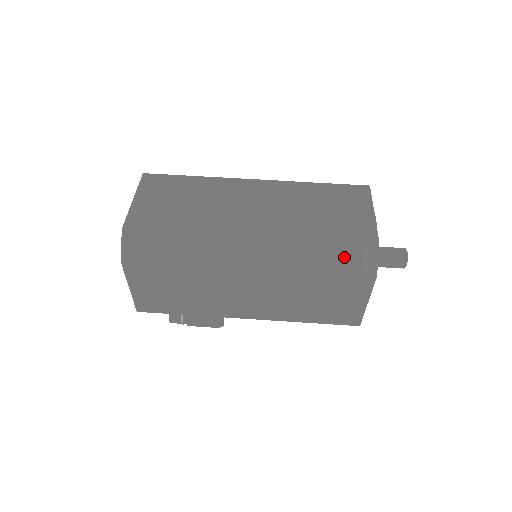
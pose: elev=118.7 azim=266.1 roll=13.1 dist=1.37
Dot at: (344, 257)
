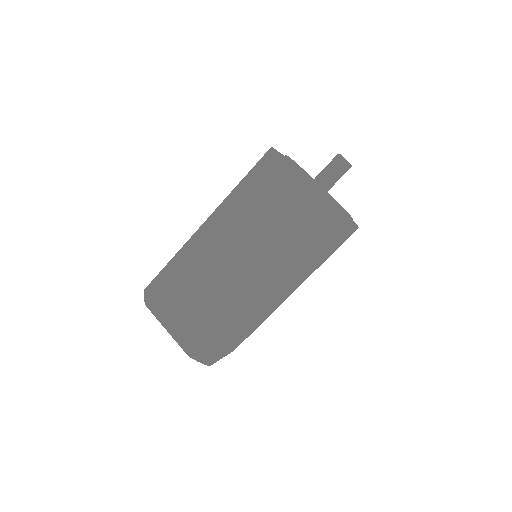
Dot at: (318, 230)
